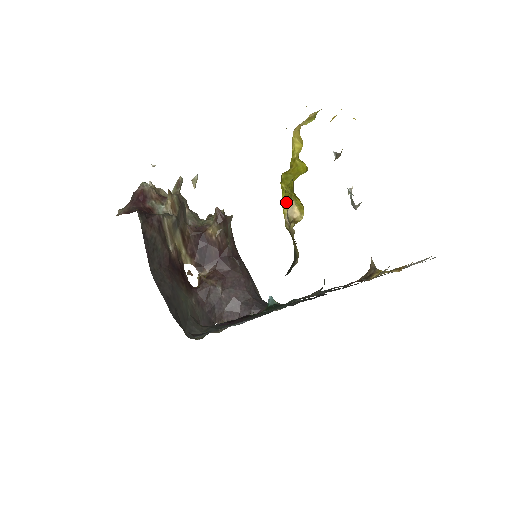
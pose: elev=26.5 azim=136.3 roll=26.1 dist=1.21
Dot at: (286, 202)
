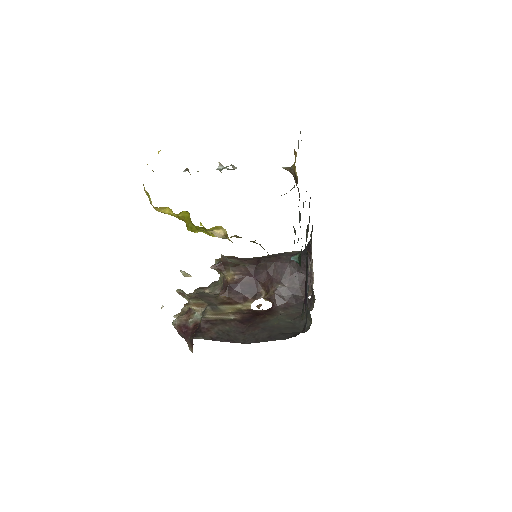
Dot at: (210, 234)
